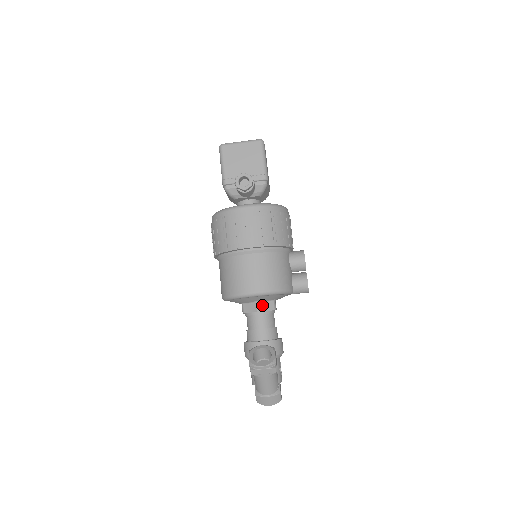
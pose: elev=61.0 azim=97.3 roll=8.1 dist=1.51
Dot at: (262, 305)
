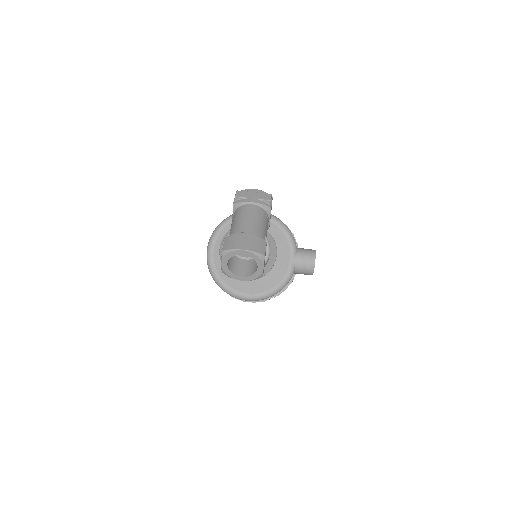
Dot at: occluded
